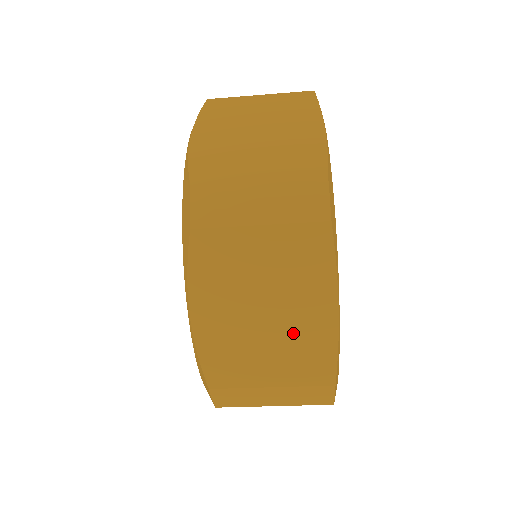
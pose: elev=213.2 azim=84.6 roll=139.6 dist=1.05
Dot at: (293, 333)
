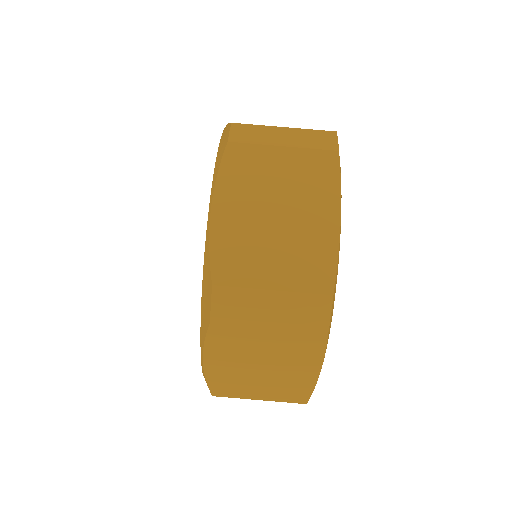
Dot at: occluded
